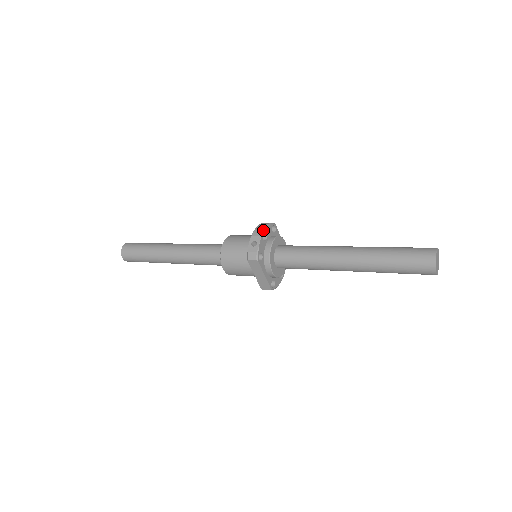
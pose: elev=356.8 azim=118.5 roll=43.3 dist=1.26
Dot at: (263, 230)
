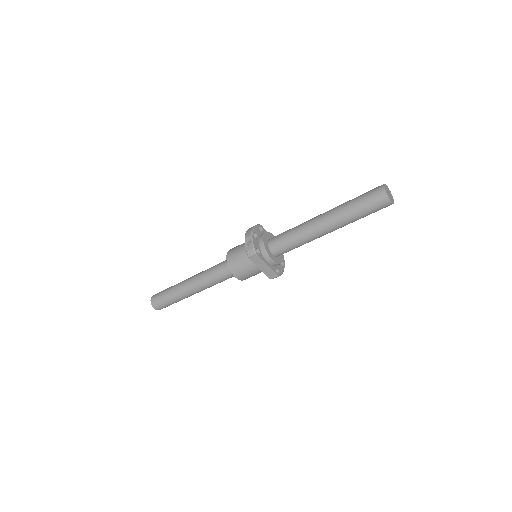
Dot at: (252, 231)
